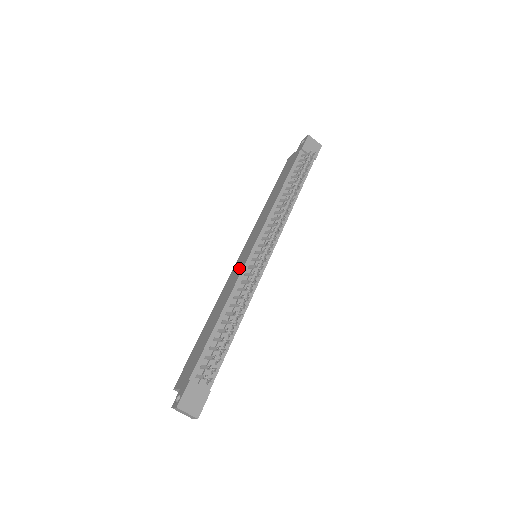
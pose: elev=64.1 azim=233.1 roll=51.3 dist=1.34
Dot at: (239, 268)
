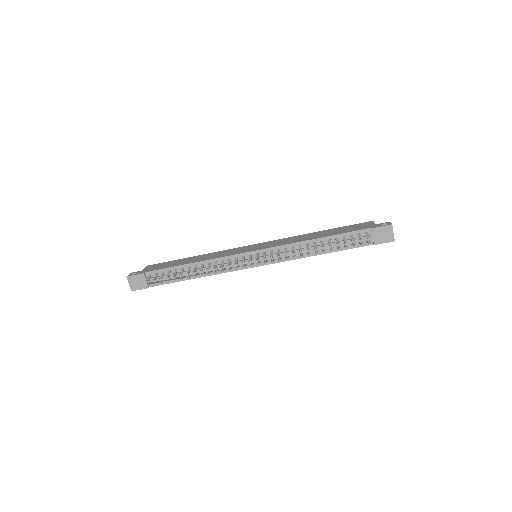
Dot at: (236, 252)
